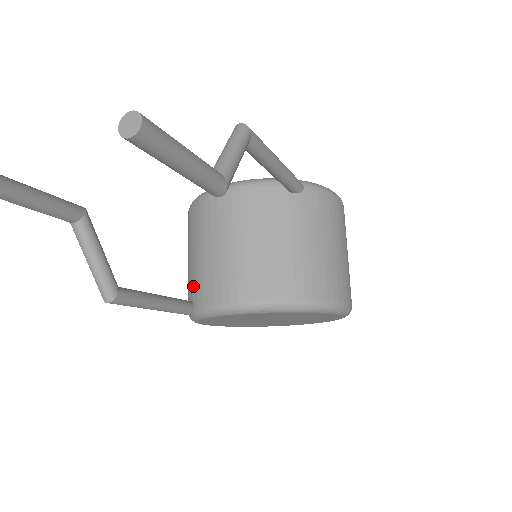
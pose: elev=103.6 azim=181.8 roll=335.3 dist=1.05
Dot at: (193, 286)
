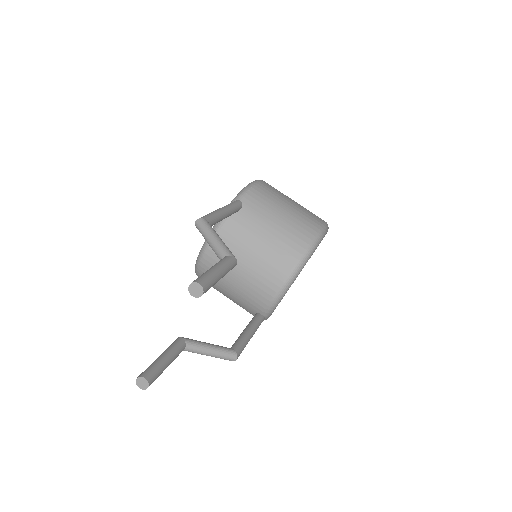
Dot at: (249, 306)
